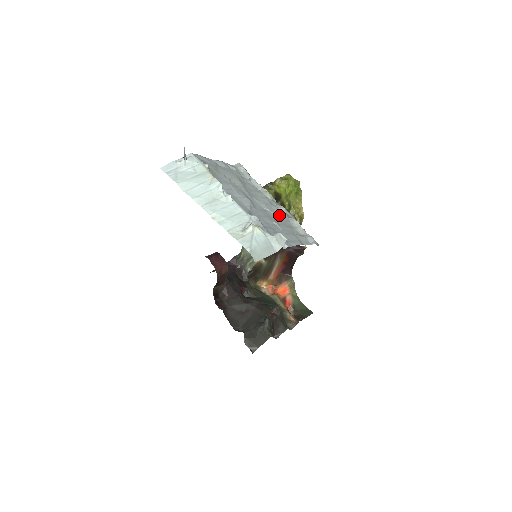
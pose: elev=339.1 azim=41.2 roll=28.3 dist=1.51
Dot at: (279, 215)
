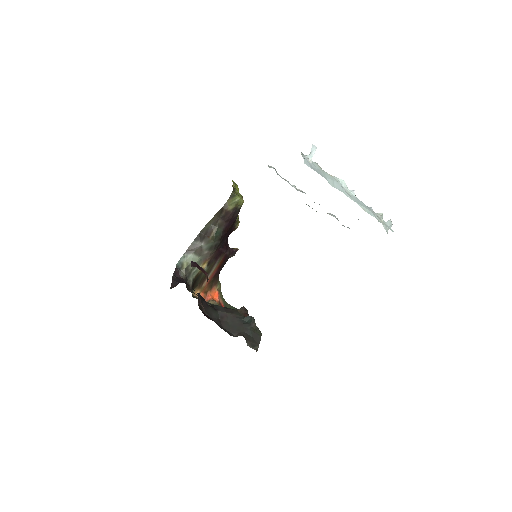
Dot at: occluded
